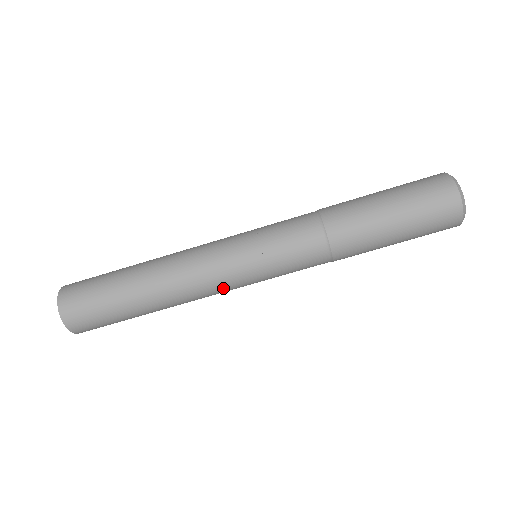
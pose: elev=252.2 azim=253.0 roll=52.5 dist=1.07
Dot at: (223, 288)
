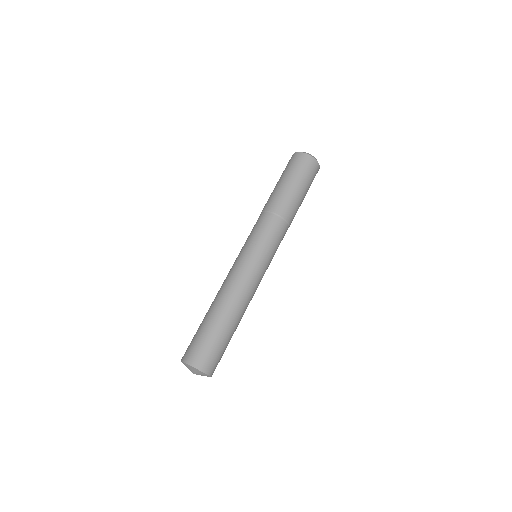
Dot at: (241, 270)
